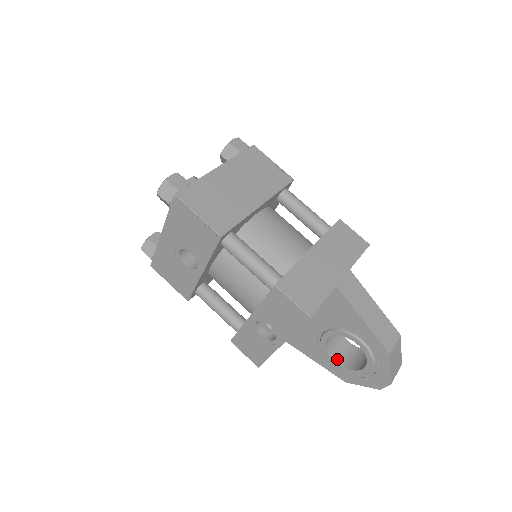
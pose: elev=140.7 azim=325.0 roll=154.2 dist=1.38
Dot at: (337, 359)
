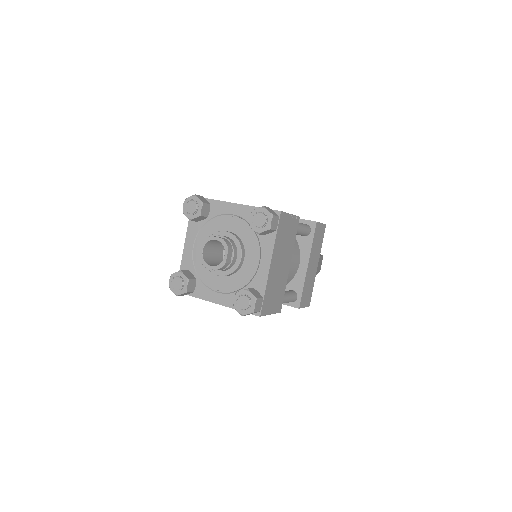
Dot at: occluded
